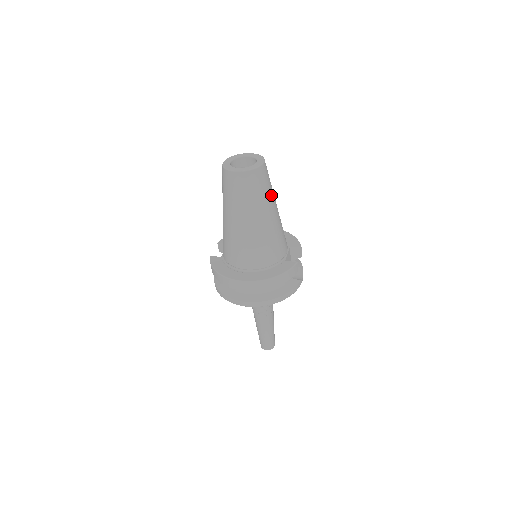
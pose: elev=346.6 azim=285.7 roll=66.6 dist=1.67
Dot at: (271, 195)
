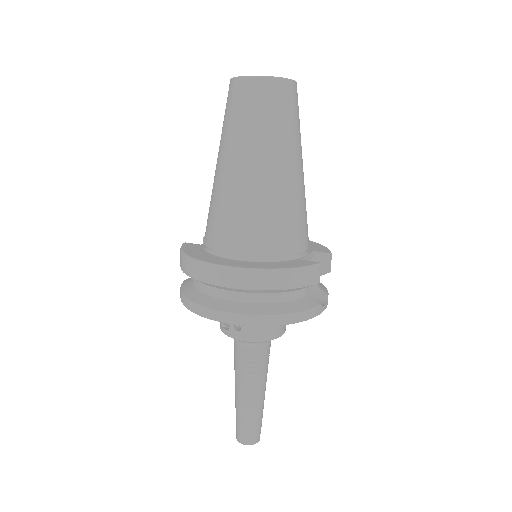
Dot at: (297, 138)
